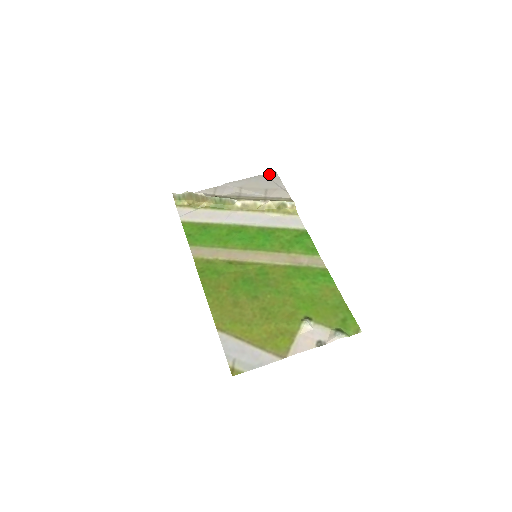
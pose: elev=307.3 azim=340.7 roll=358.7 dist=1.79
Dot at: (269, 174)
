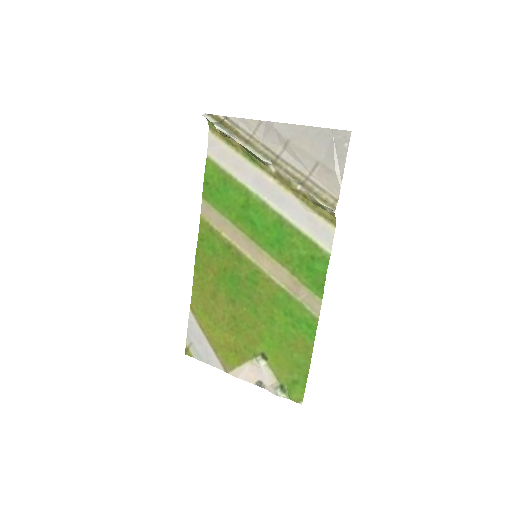
Dot at: (338, 133)
